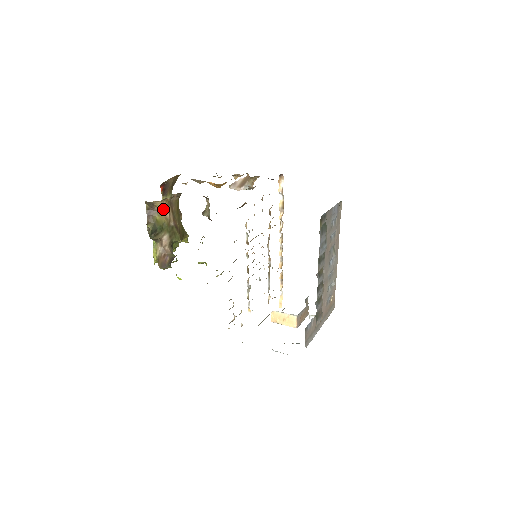
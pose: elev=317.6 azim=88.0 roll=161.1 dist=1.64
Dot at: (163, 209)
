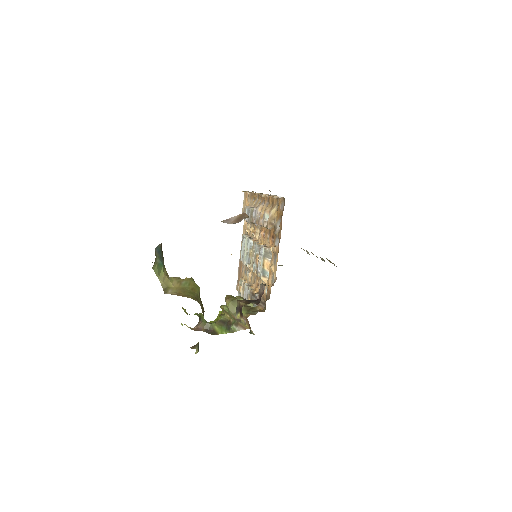
Dot at: occluded
